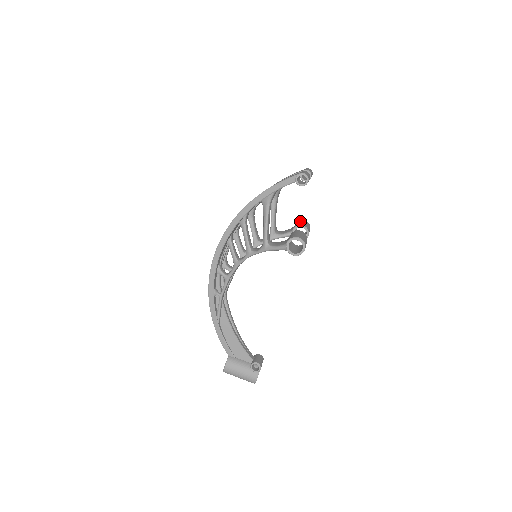
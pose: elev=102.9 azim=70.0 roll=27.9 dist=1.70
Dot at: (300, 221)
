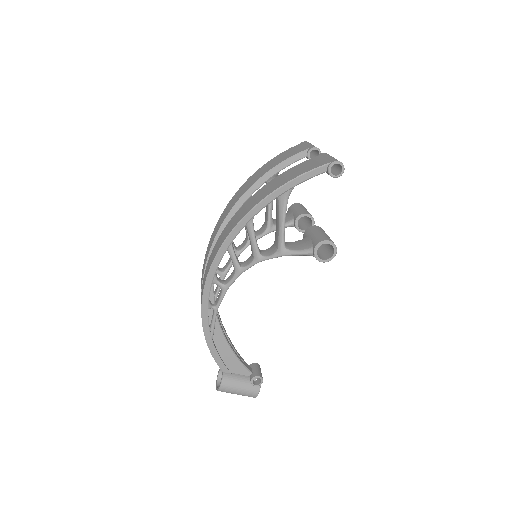
Dot at: (297, 206)
